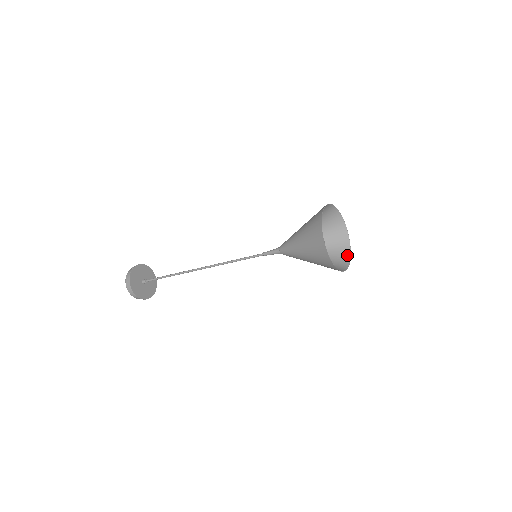
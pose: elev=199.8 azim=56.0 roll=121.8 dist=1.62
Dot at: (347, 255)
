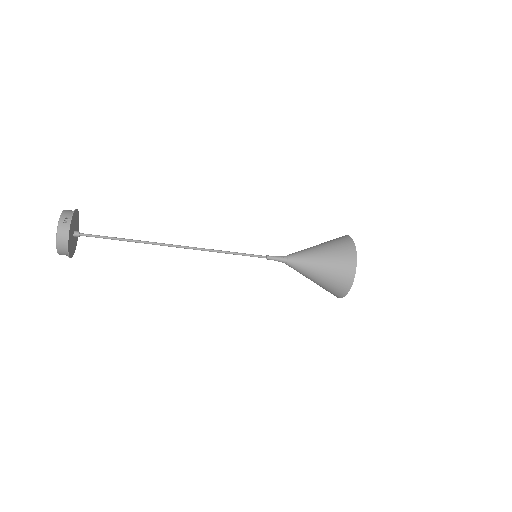
Dot at: occluded
